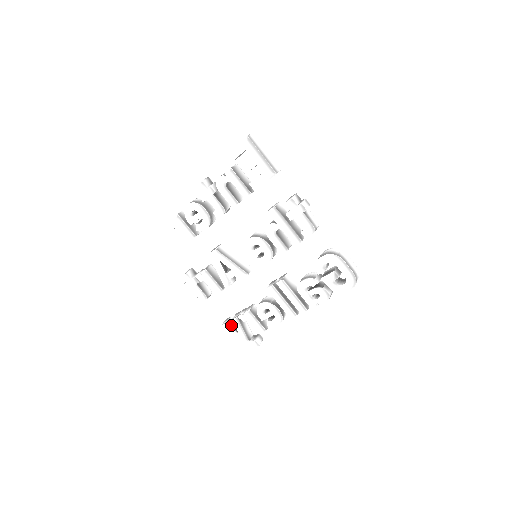
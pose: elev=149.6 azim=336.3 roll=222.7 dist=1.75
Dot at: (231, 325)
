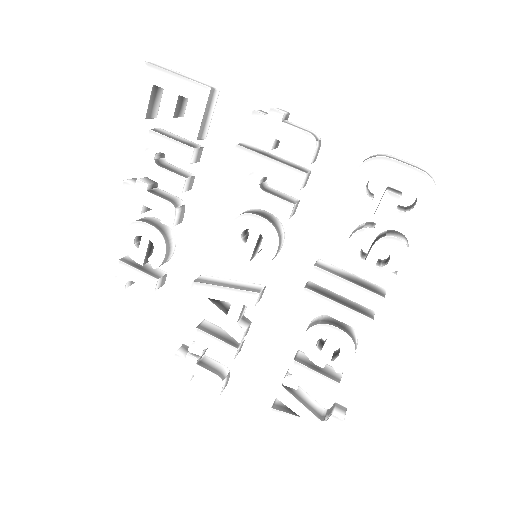
Dot at: (281, 409)
